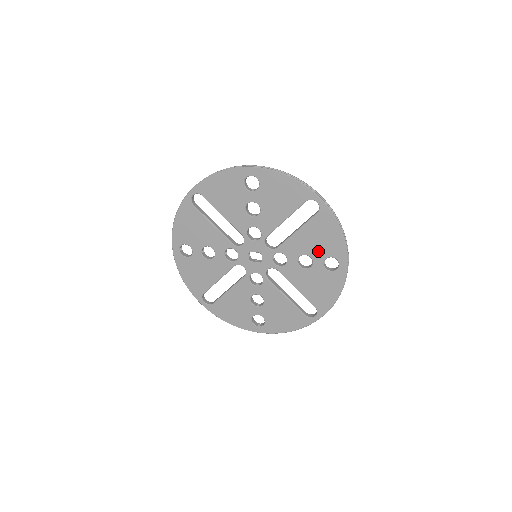
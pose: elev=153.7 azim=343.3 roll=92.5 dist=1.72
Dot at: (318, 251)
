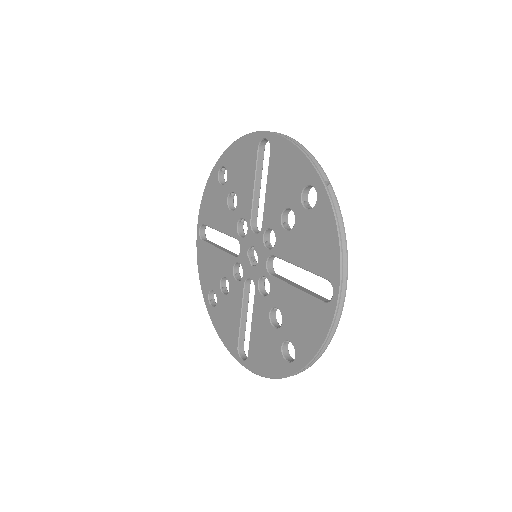
Dot at: (291, 327)
